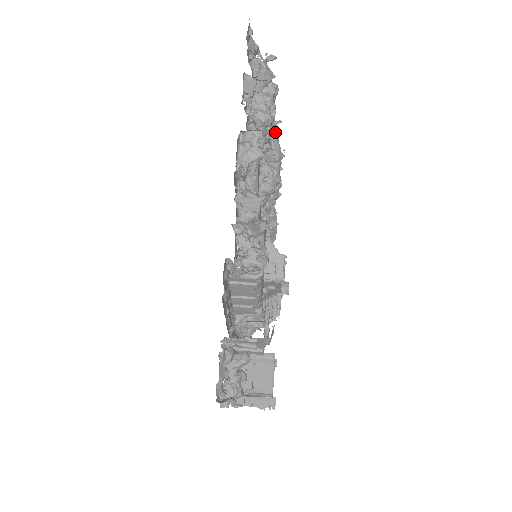
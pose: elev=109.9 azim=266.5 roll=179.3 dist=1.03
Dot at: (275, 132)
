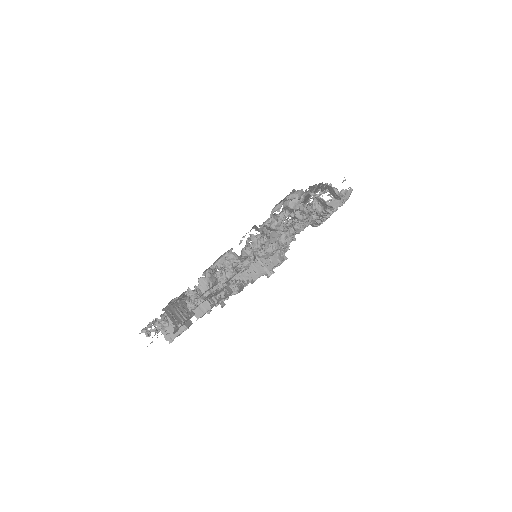
Dot at: (305, 220)
